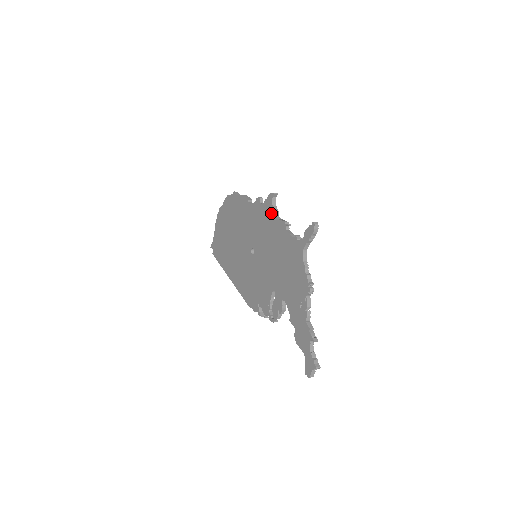
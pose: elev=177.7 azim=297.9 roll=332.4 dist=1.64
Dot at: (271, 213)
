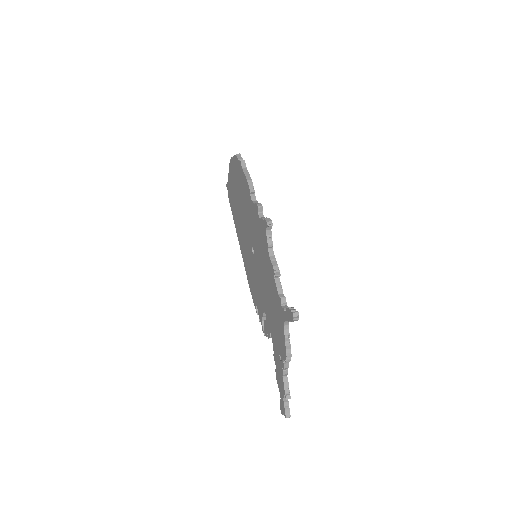
Dot at: (265, 241)
